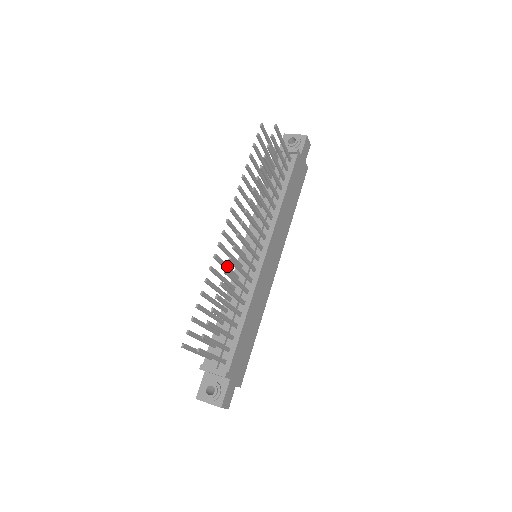
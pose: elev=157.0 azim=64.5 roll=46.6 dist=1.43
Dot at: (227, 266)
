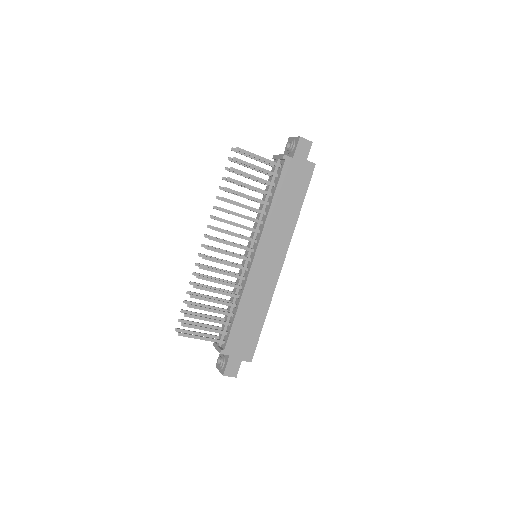
Dot at: (218, 269)
